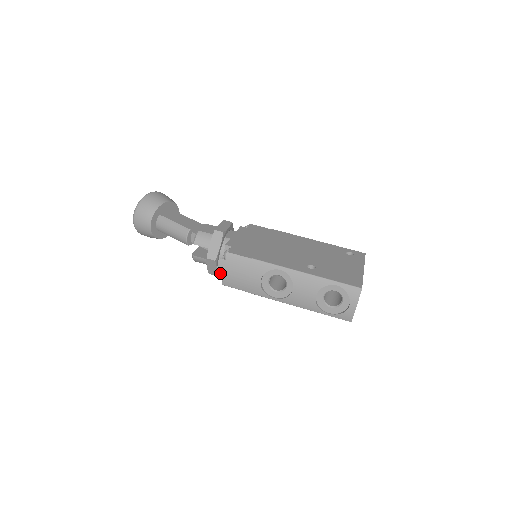
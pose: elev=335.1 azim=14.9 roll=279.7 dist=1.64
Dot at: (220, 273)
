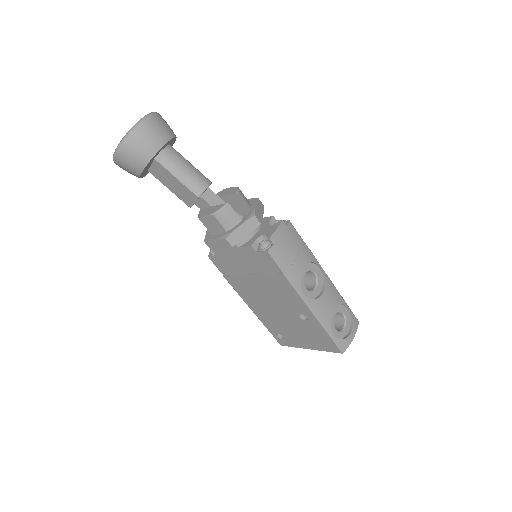
Dot at: (277, 235)
